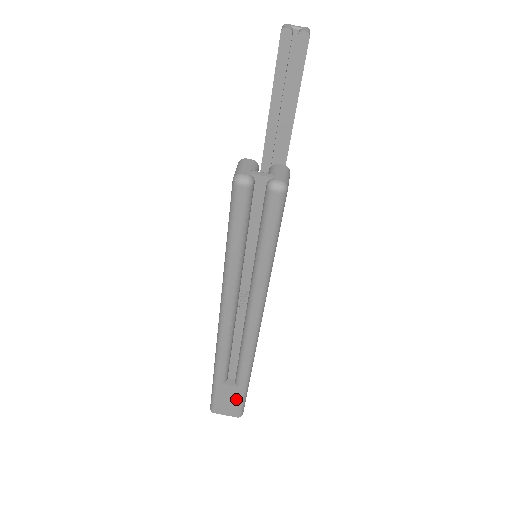
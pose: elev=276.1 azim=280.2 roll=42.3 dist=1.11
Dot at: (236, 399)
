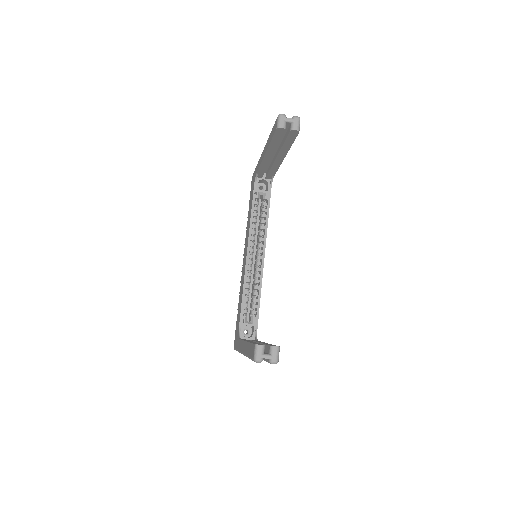
Dot at: occluded
